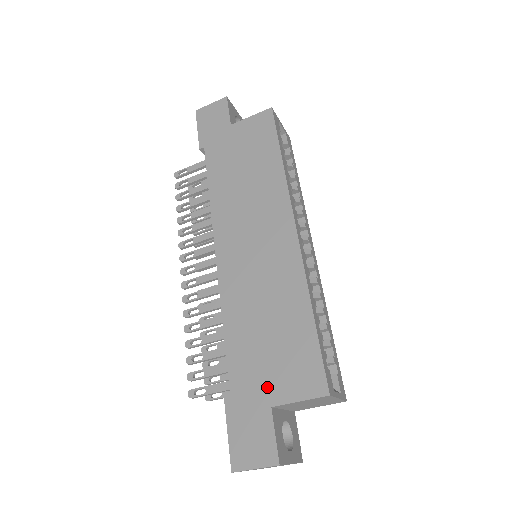
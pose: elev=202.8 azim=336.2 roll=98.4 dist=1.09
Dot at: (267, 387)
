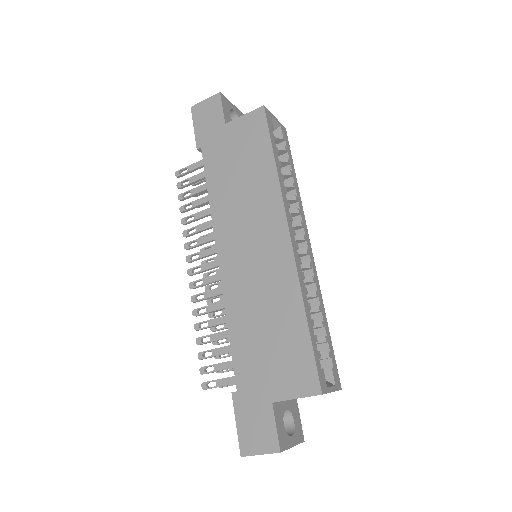
Dot at: (268, 385)
